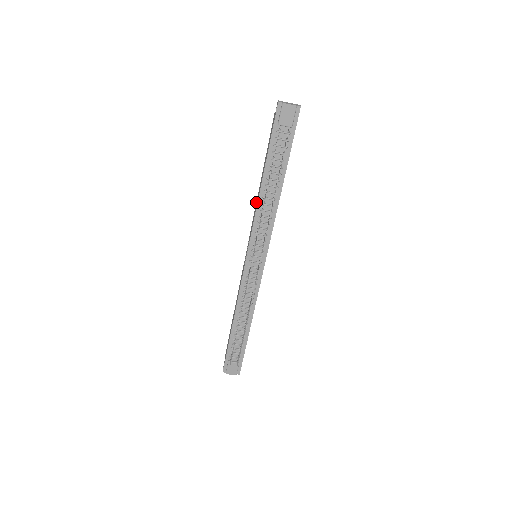
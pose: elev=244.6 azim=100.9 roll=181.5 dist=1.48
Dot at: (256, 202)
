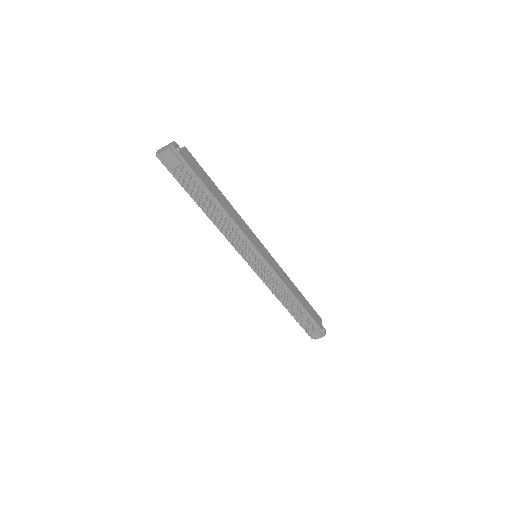
Dot at: occluded
